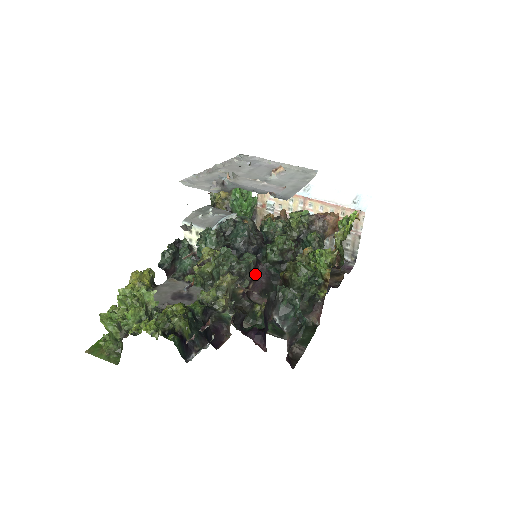
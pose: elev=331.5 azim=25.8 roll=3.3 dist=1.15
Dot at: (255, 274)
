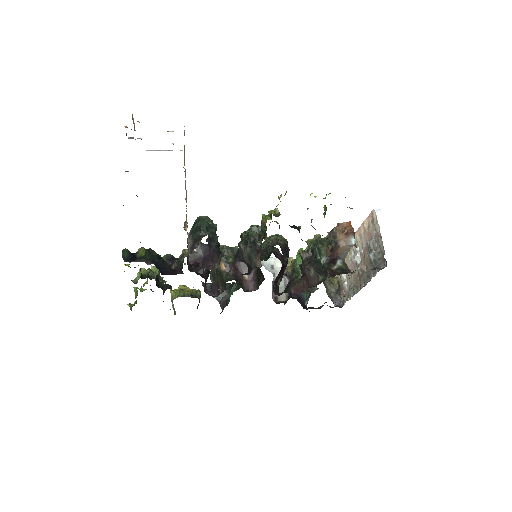
Dot at: occluded
